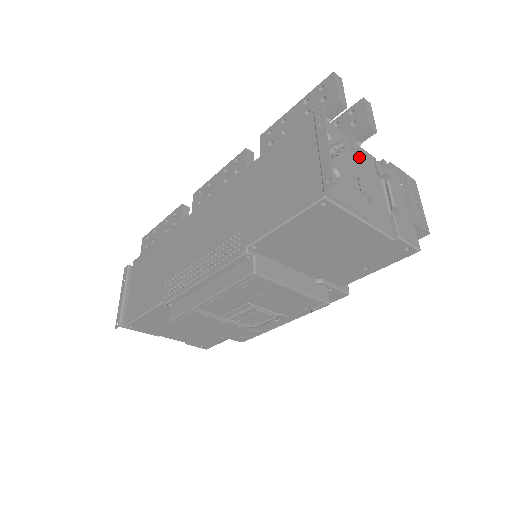
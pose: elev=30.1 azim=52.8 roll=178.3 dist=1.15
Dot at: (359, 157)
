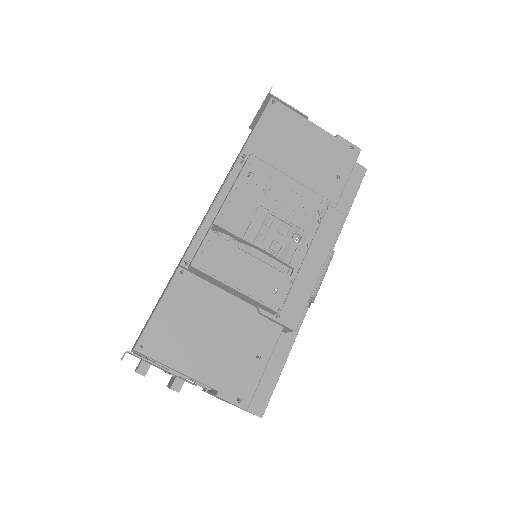
Dot at: occluded
